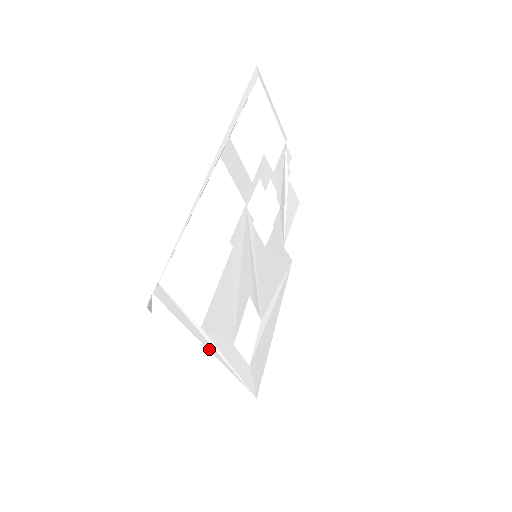
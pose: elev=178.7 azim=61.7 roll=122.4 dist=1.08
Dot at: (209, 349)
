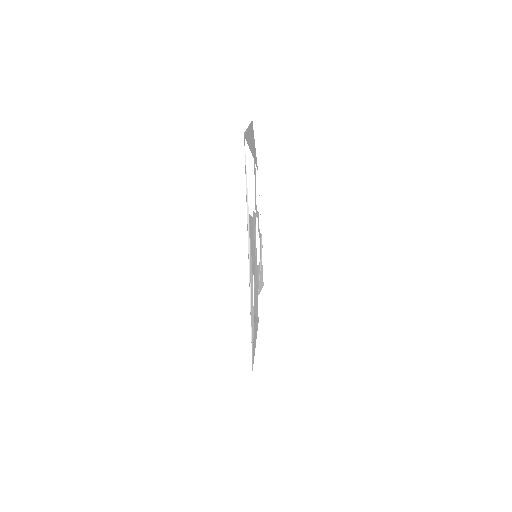
Dot at: (248, 242)
